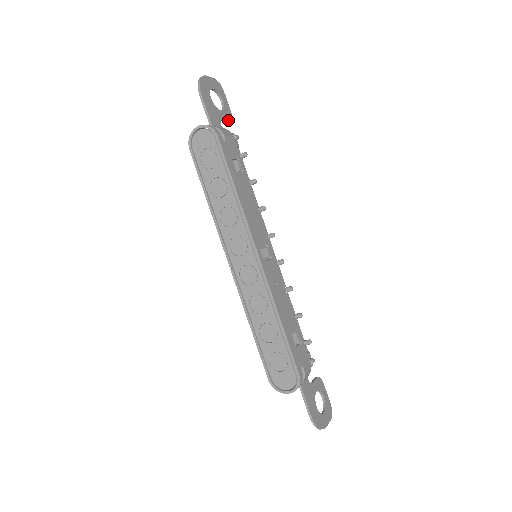
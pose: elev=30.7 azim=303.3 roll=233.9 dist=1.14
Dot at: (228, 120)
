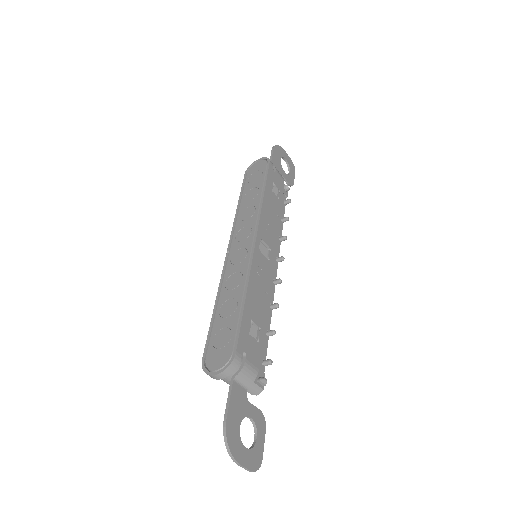
Dot at: (288, 182)
